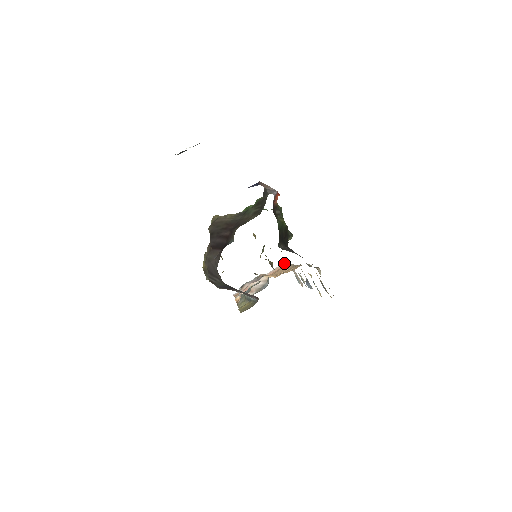
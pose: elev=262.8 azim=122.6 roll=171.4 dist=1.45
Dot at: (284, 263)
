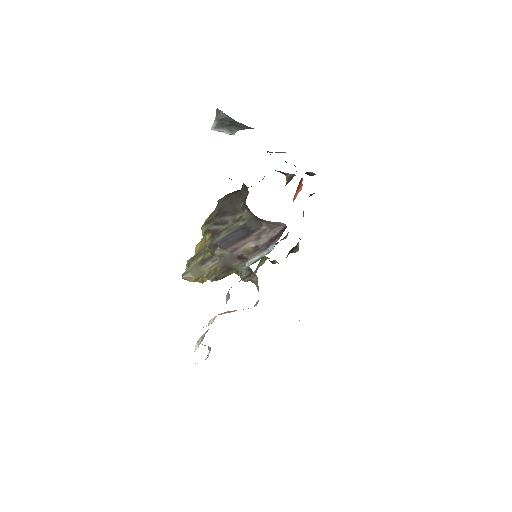
Dot at: occluded
